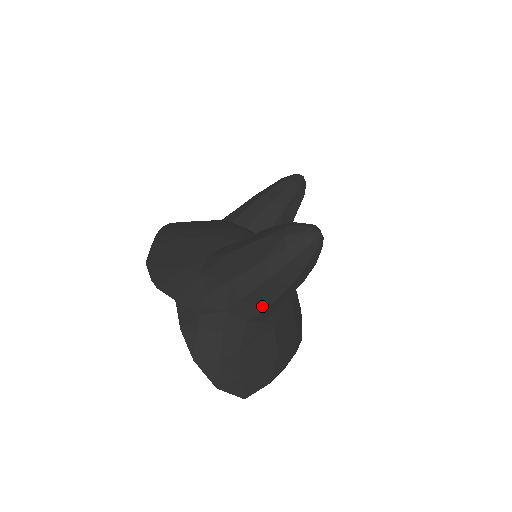
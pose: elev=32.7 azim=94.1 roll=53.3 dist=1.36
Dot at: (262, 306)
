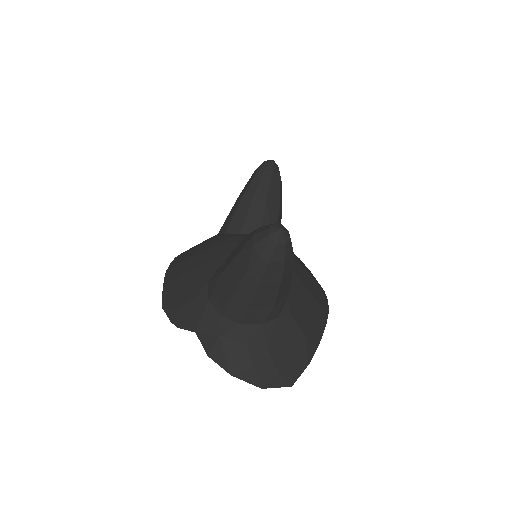
Dot at: (268, 307)
